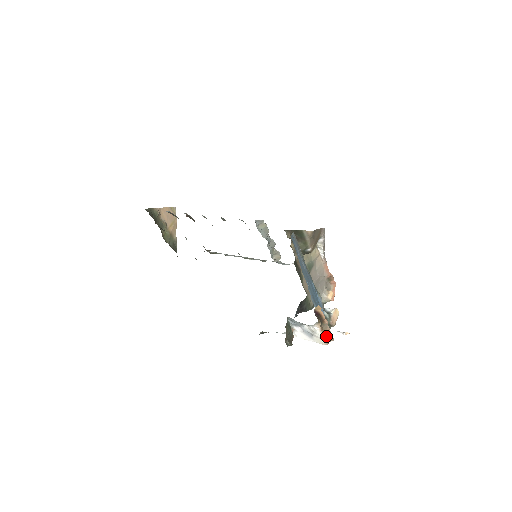
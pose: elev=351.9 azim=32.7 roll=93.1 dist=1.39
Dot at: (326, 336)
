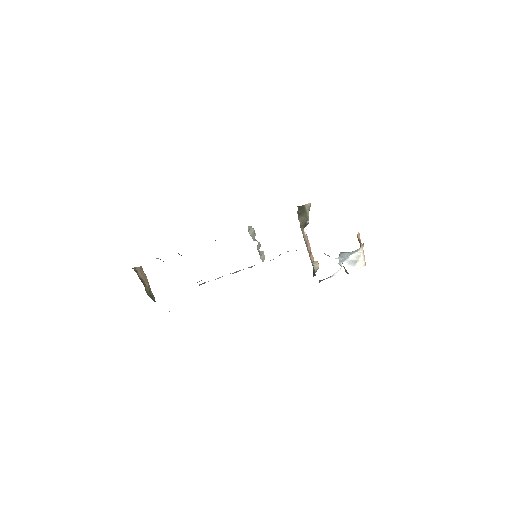
Dot at: occluded
